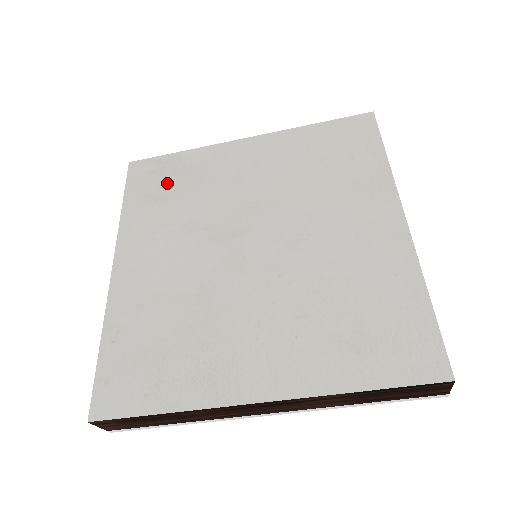
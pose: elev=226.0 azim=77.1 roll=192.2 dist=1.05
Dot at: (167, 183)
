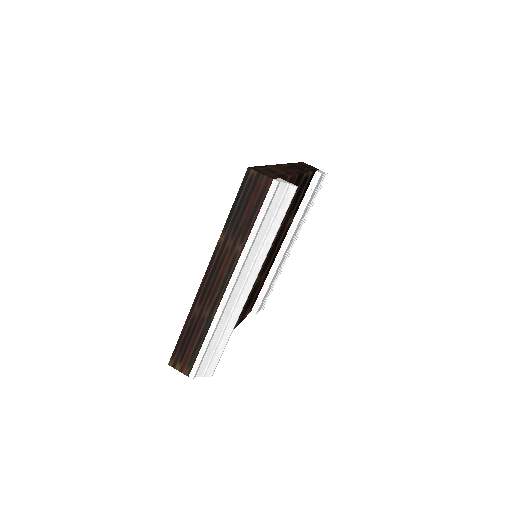
Dot at: occluded
